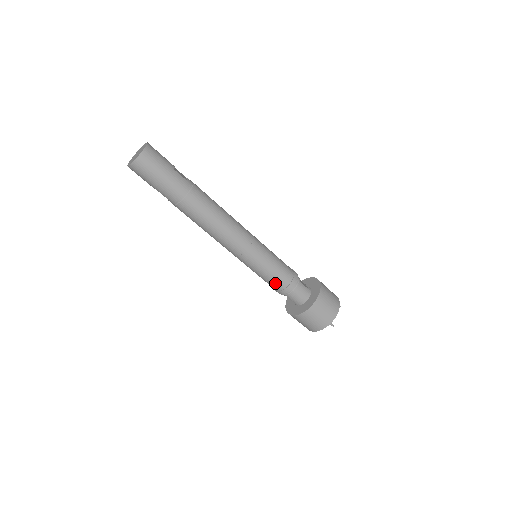
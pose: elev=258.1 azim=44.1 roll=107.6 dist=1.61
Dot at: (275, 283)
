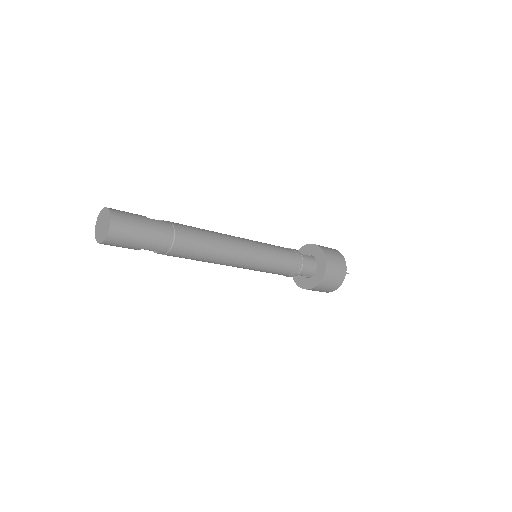
Dot at: (287, 268)
